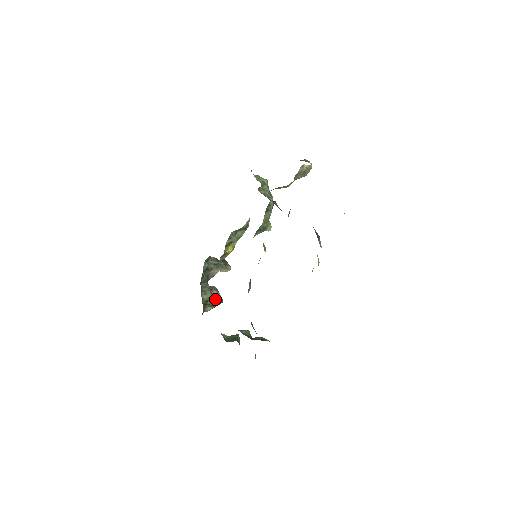
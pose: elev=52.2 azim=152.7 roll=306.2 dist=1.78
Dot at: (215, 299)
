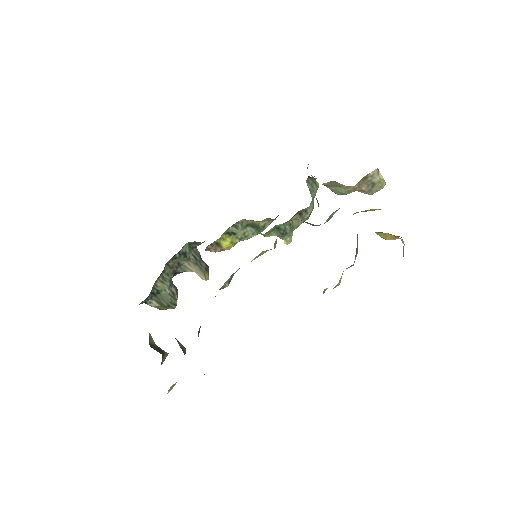
Dot at: (169, 297)
